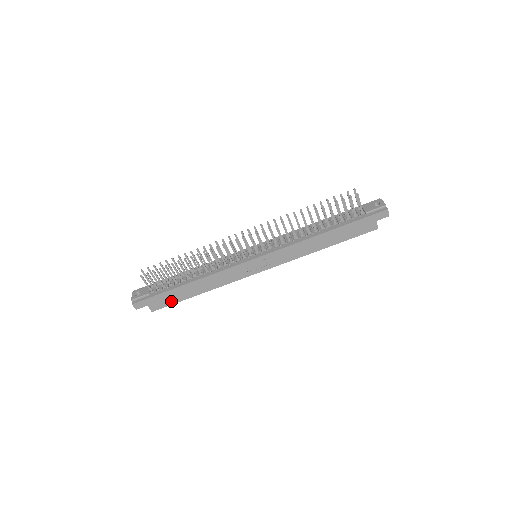
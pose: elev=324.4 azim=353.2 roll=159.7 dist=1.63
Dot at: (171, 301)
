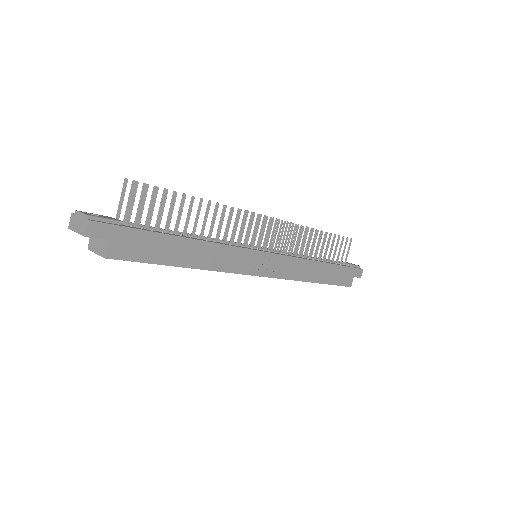
Dot at: (146, 255)
